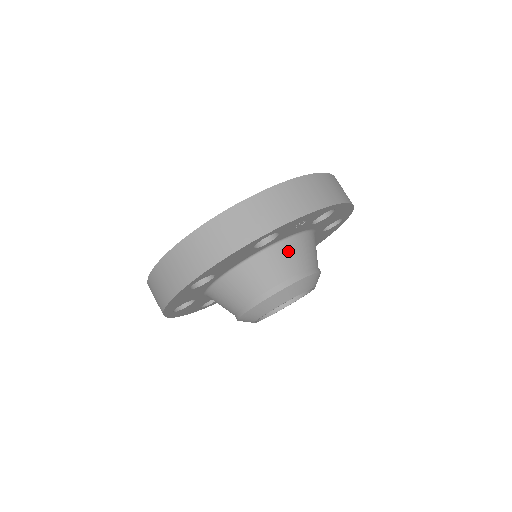
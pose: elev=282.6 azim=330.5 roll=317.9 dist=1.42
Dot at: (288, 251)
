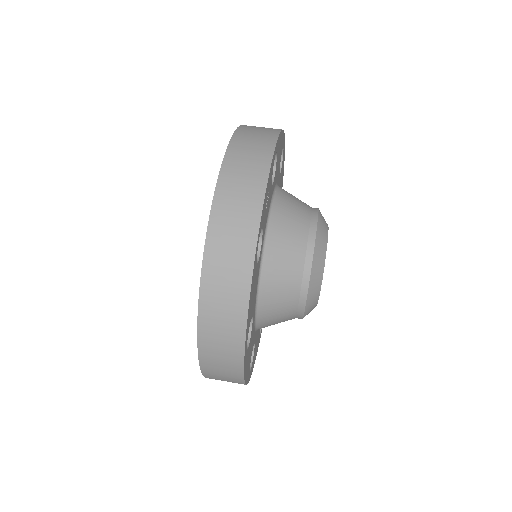
Dot at: (281, 229)
